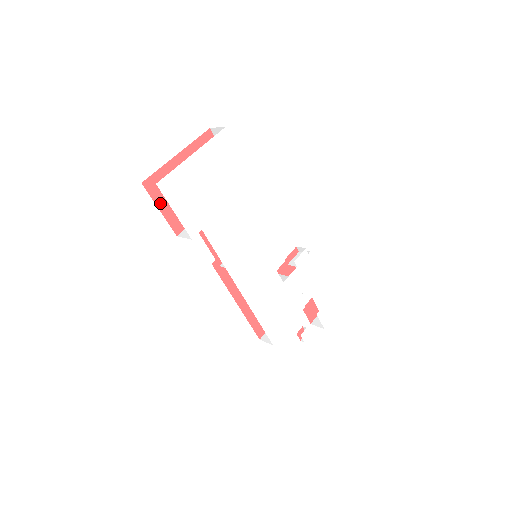
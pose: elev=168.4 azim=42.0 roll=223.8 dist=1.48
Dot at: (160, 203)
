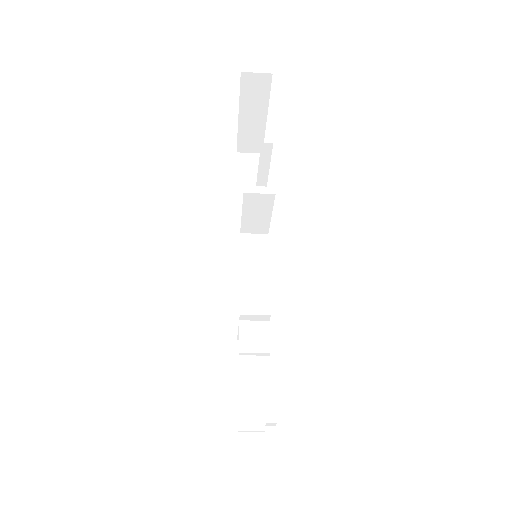
Dot at: occluded
